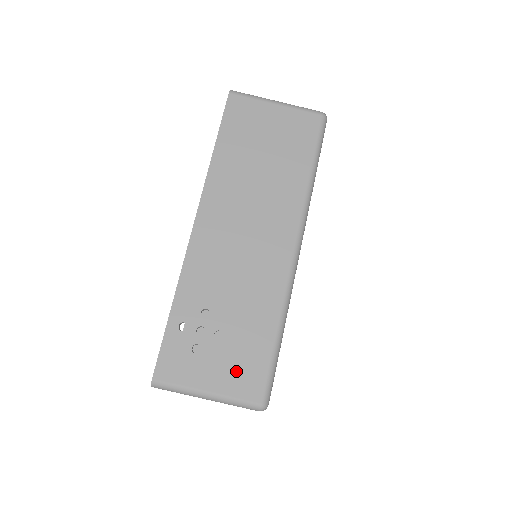
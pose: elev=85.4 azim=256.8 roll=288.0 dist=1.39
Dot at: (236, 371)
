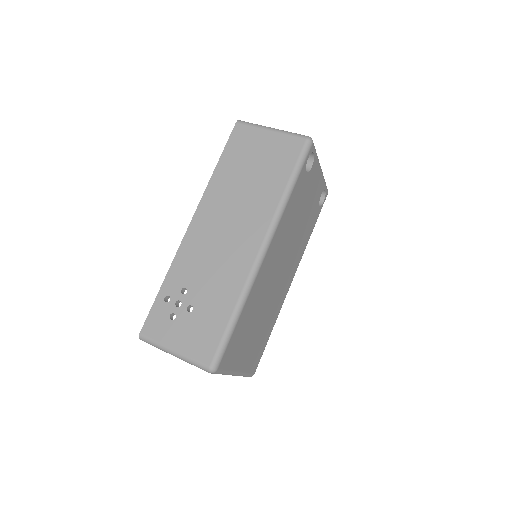
Dot at: (197, 338)
